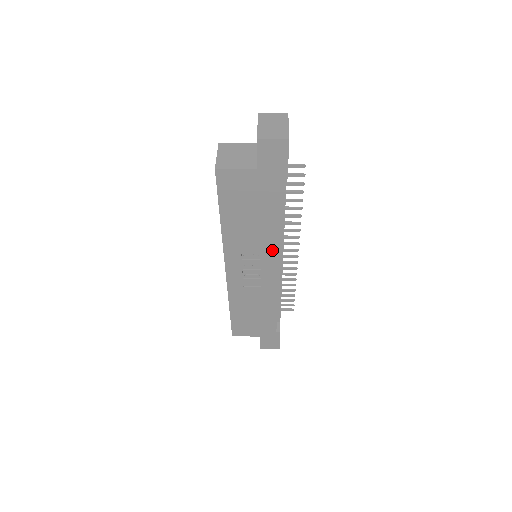
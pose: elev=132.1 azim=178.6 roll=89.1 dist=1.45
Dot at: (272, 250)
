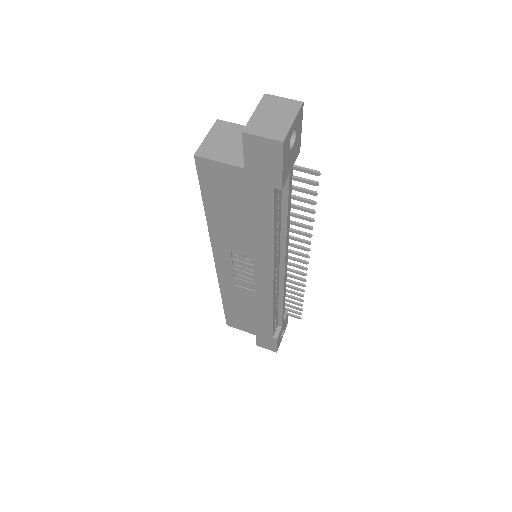
Dot at: (266, 260)
